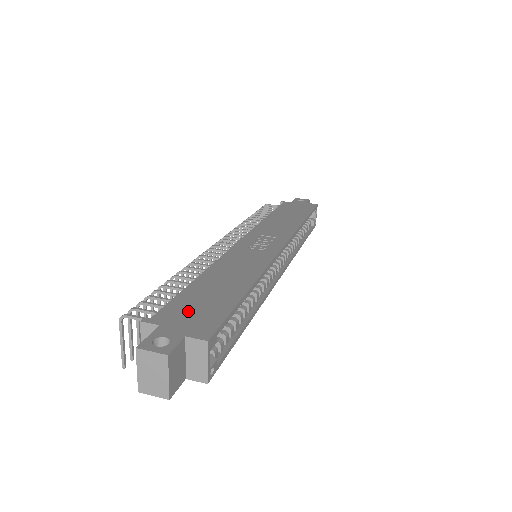
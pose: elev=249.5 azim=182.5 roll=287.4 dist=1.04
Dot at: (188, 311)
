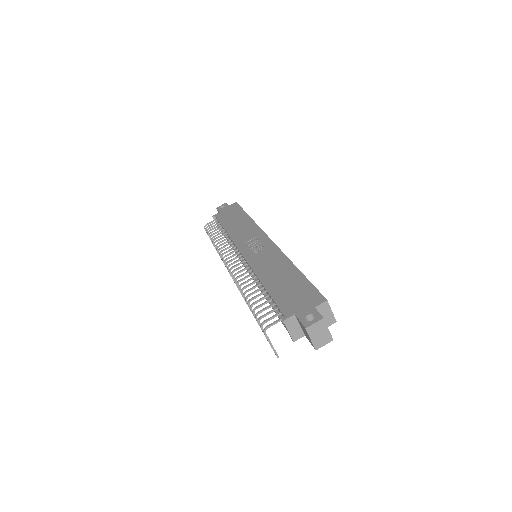
Dot at: (293, 300)
